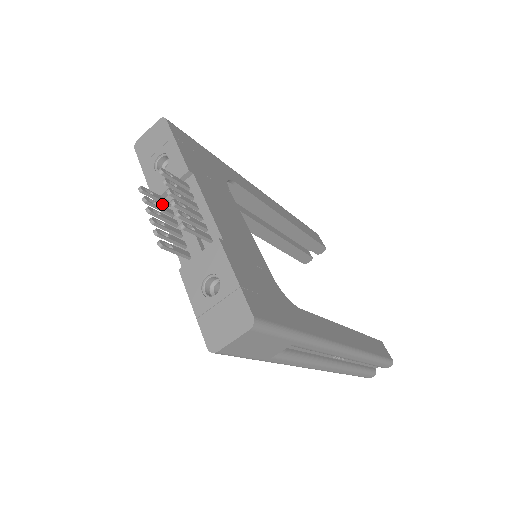
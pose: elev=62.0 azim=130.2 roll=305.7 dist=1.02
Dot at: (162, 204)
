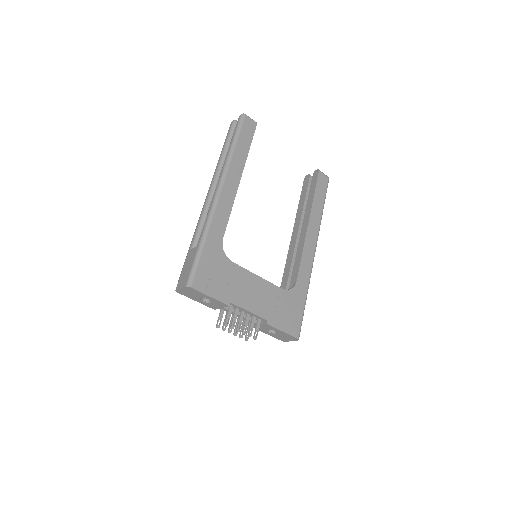
Dot at: occluded
